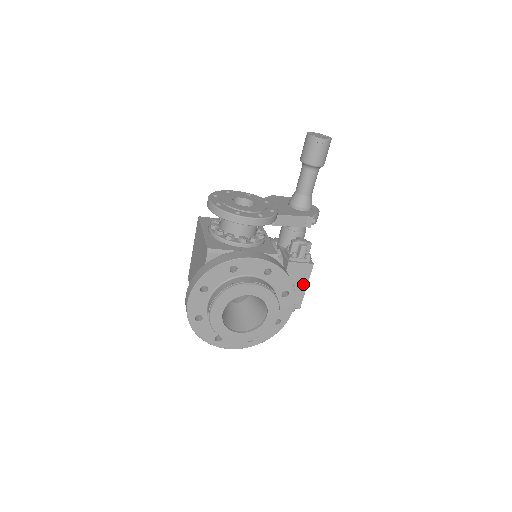
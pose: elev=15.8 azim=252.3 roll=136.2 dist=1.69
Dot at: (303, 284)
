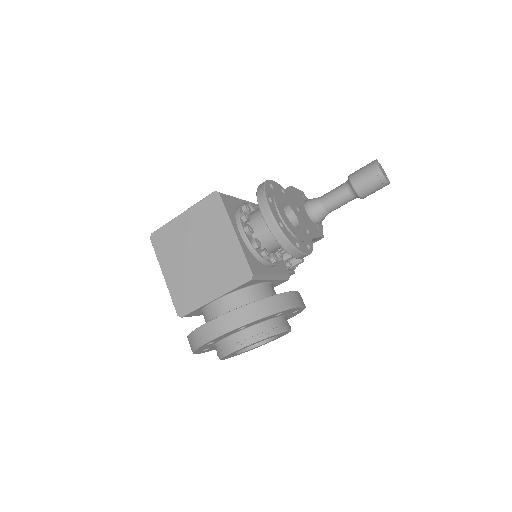
Dot at: occluded
